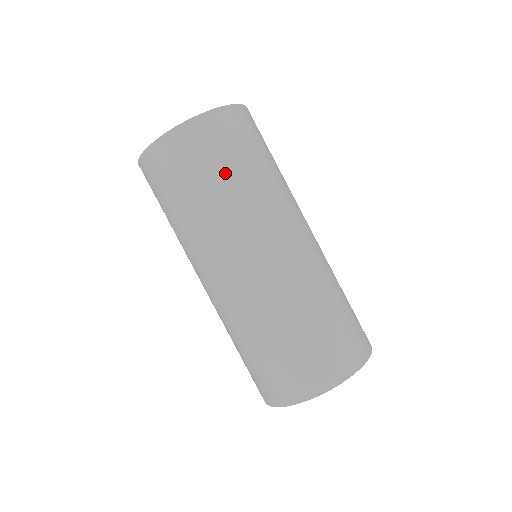
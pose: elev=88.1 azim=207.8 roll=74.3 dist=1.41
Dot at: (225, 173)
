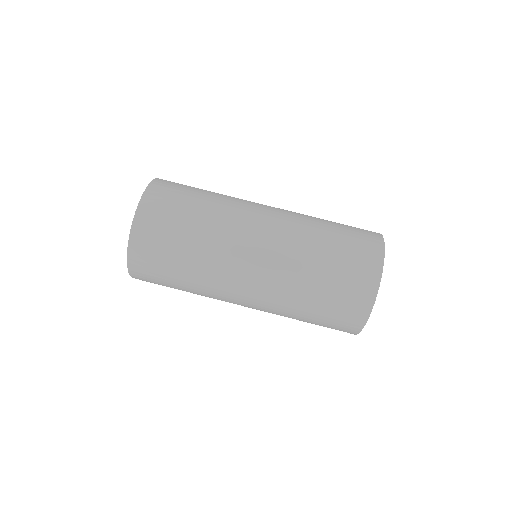
Dot at: (184, 230)
